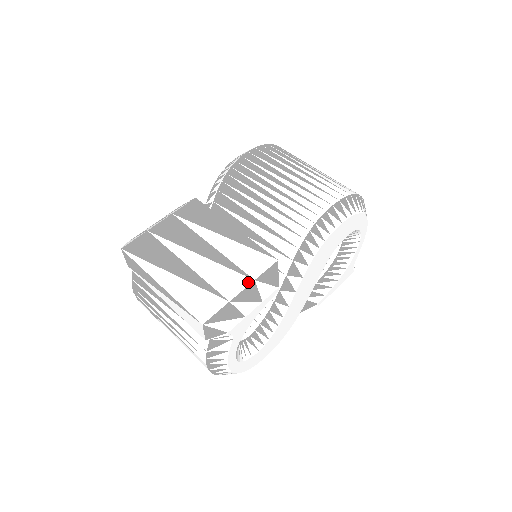
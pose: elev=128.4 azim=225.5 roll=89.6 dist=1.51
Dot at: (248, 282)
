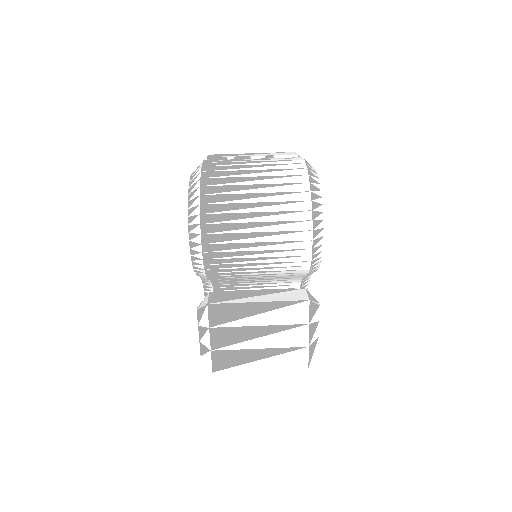
Dot at: (307, 328)
